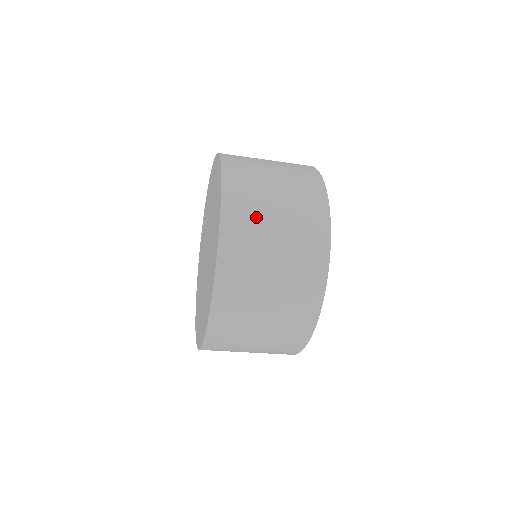
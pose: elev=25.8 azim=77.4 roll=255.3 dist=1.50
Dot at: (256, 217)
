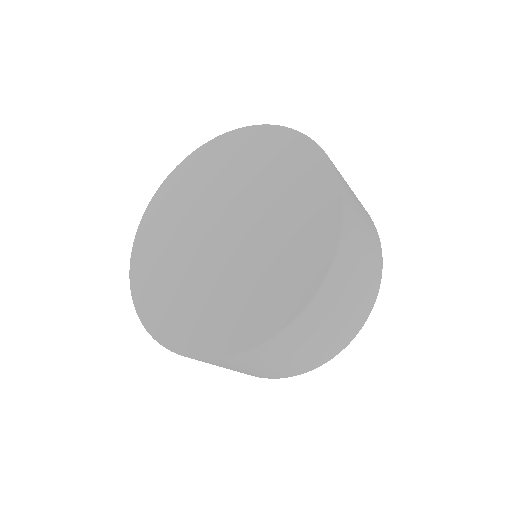
Dot at: (287, 350)
